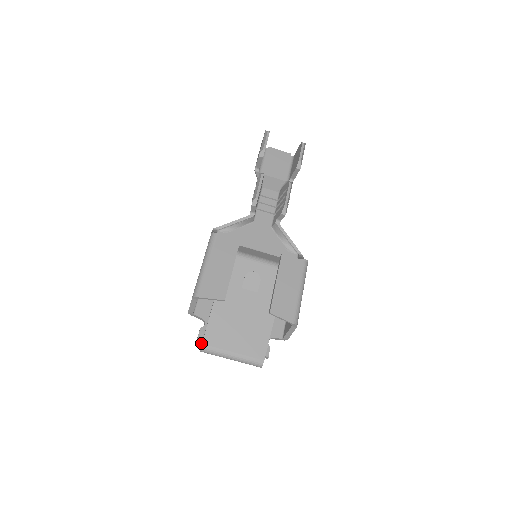
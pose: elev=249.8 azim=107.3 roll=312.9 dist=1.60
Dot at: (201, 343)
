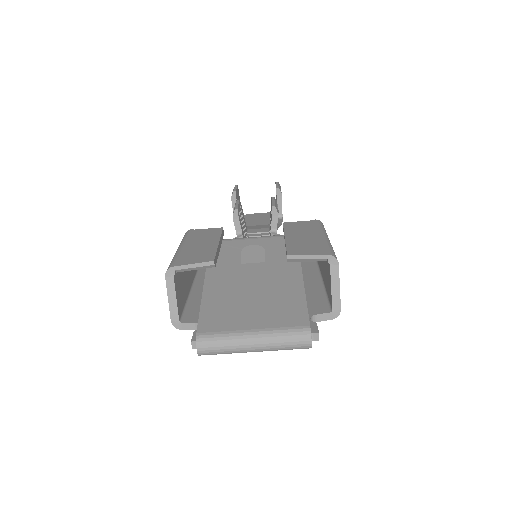
Dot at: occluded
